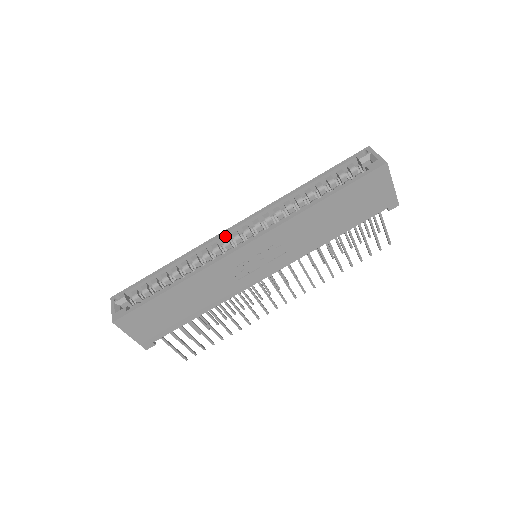
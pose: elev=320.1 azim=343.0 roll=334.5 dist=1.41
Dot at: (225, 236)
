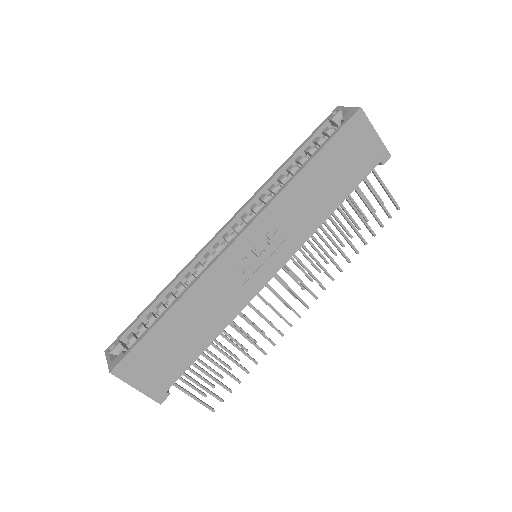
Dot at: (215, 242)
